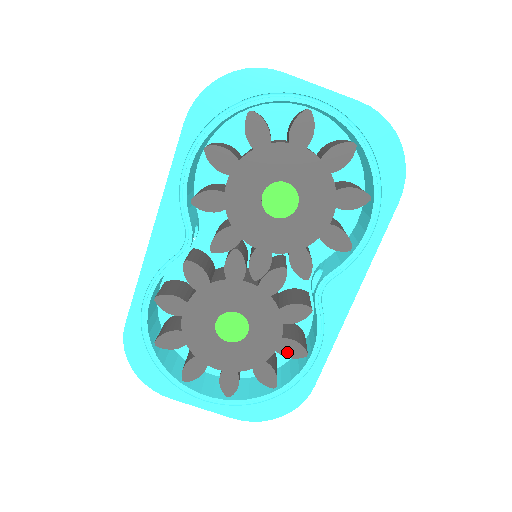
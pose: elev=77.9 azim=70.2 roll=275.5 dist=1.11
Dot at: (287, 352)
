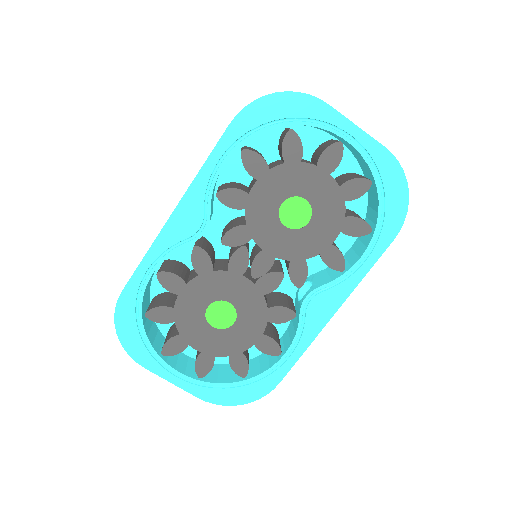
Dot at: (264, 348)
